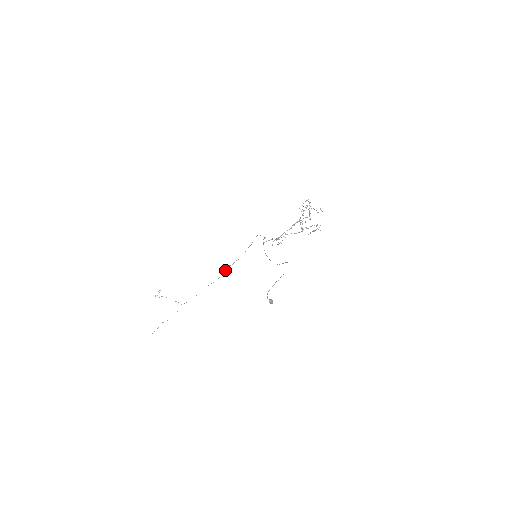
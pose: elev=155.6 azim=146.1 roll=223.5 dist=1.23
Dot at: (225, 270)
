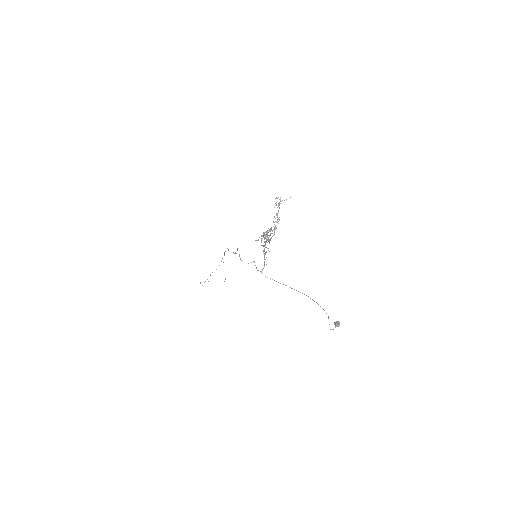
Dot at: occluded
